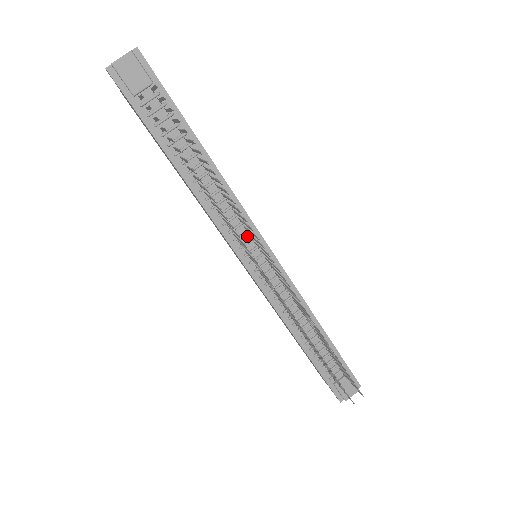
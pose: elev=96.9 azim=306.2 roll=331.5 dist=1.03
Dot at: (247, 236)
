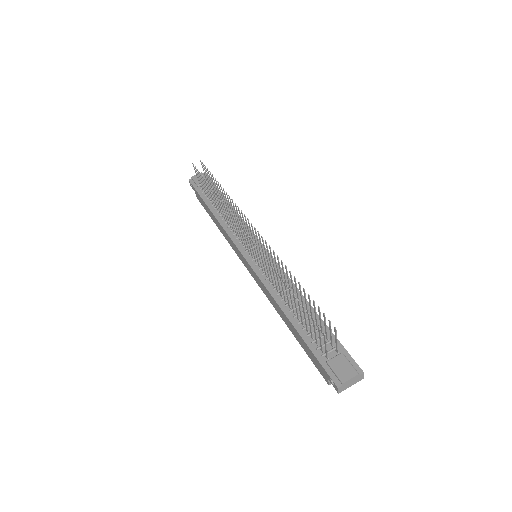
Dot at: (249, 241)
